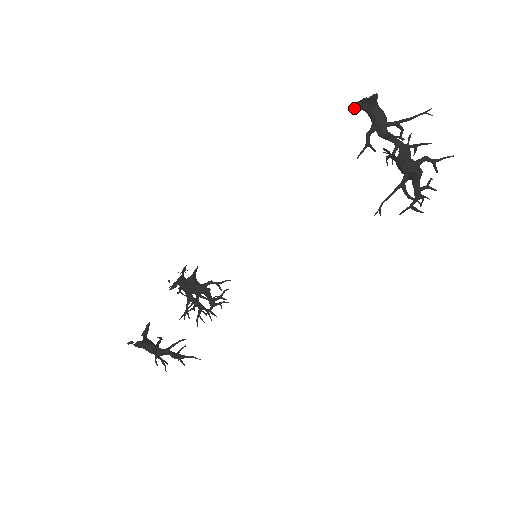
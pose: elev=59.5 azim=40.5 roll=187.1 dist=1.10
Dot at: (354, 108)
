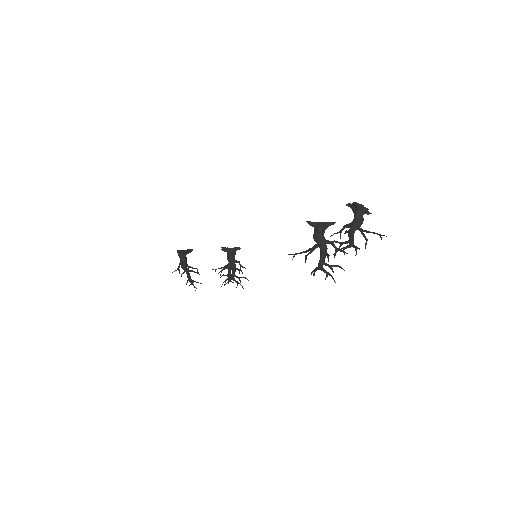
Dot at: (348, 206)
